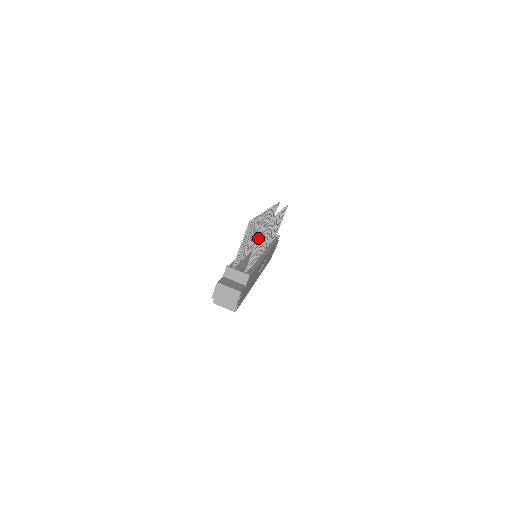
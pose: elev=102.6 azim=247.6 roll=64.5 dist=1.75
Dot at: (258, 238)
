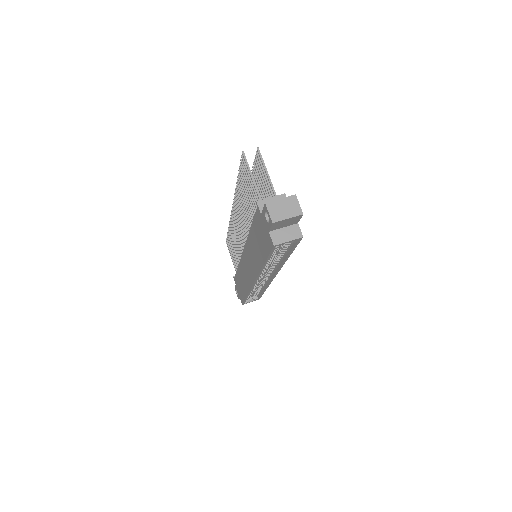
Dot at: (262, 160)
